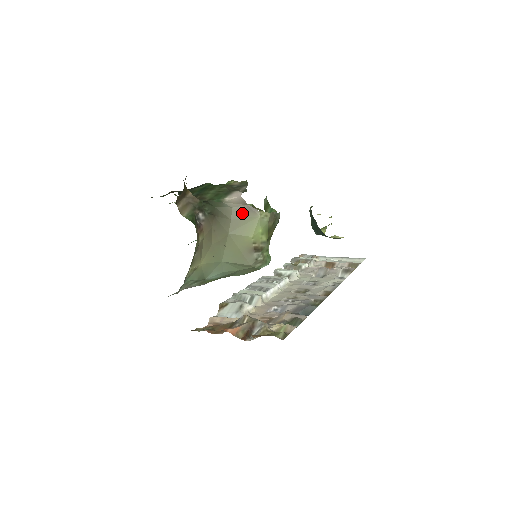
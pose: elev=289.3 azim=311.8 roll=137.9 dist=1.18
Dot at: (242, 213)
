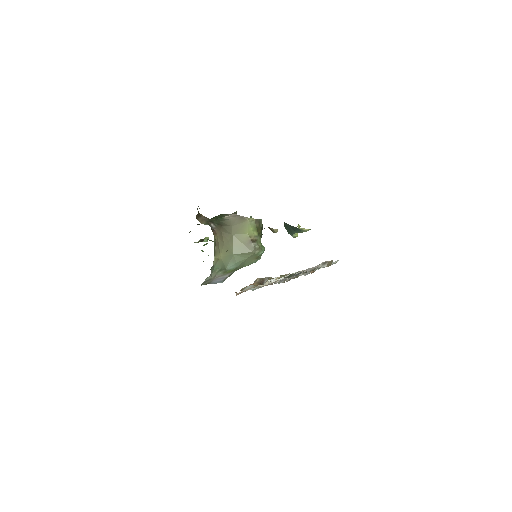
Dot at: (237, 221)
